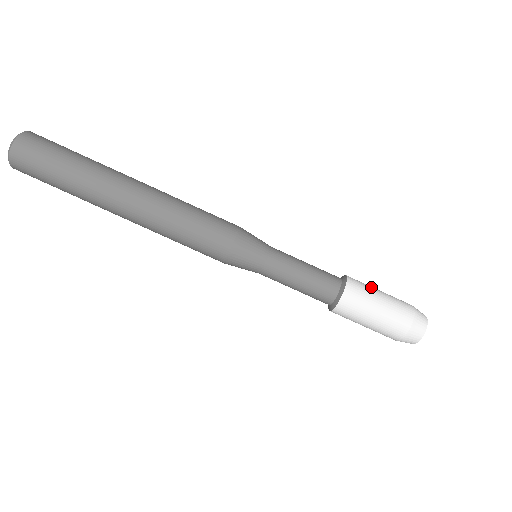
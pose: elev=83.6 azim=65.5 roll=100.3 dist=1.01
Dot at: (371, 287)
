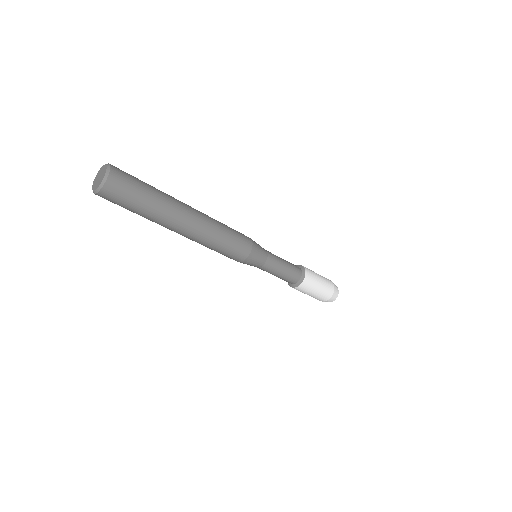
Dot at: (314, 272)
